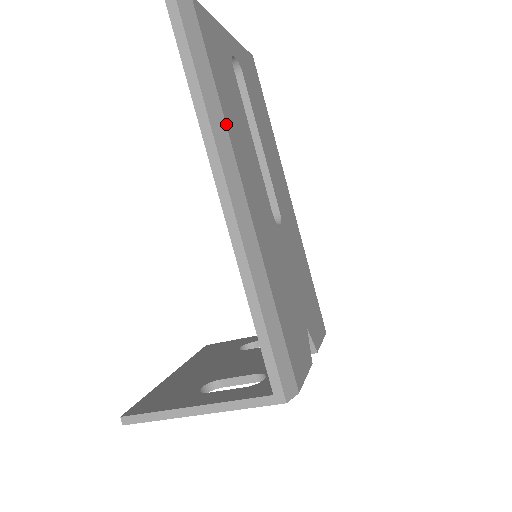
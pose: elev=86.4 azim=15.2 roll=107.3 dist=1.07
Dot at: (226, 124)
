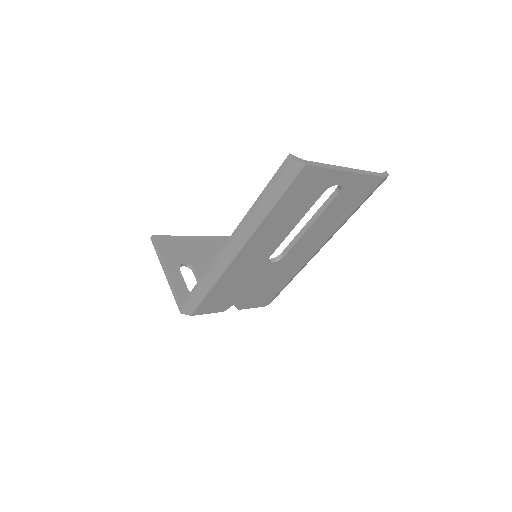
Dot at: (262, 223)
